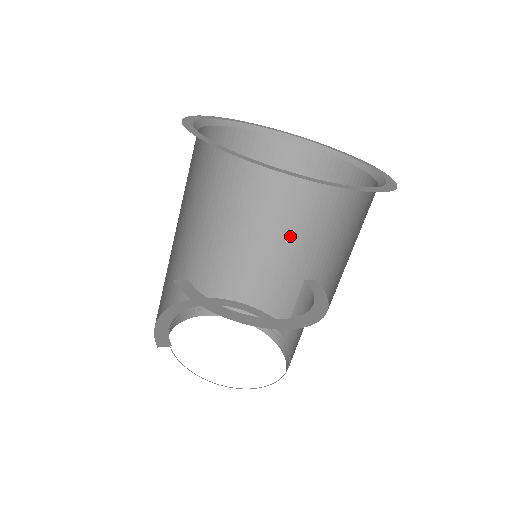
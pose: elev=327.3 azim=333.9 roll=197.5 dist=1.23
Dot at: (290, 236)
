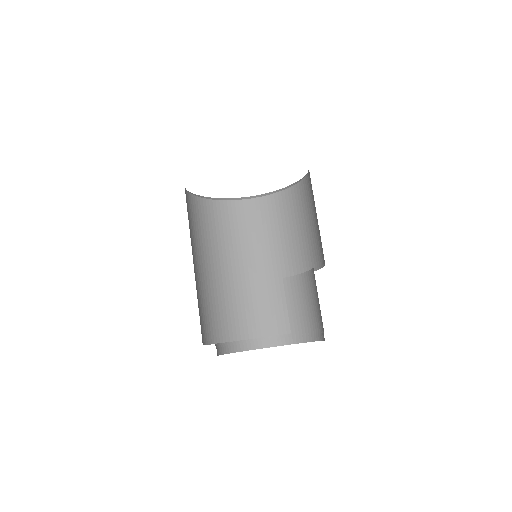
Dot at: (249, 265)
